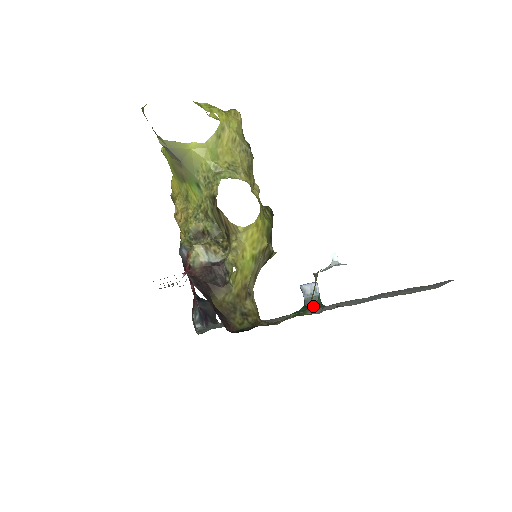
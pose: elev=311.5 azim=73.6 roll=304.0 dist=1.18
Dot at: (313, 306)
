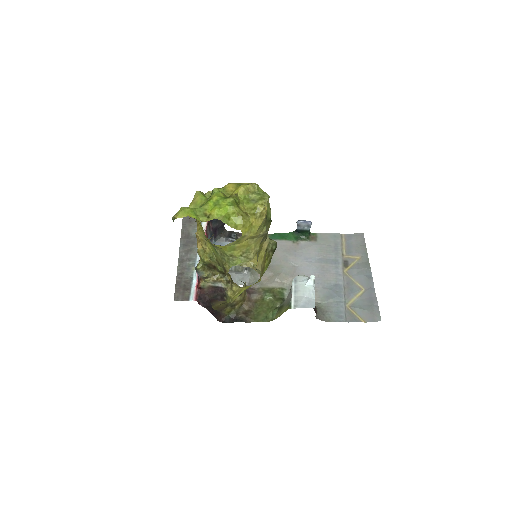
Dot at: (301, 235)
